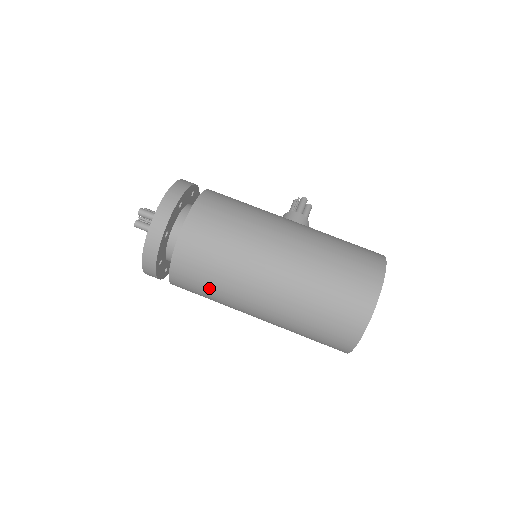
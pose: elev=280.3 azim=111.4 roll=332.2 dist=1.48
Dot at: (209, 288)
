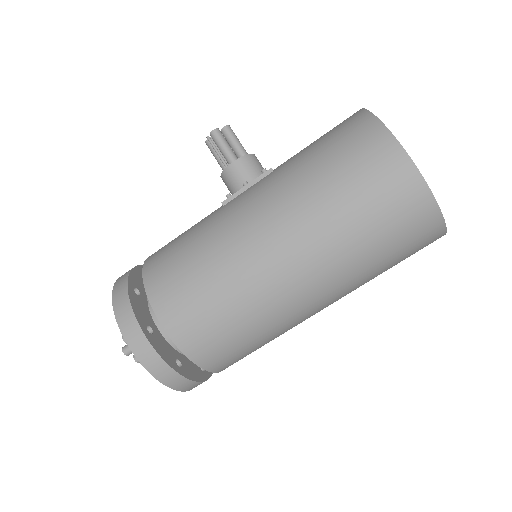
Dot at: occluded
